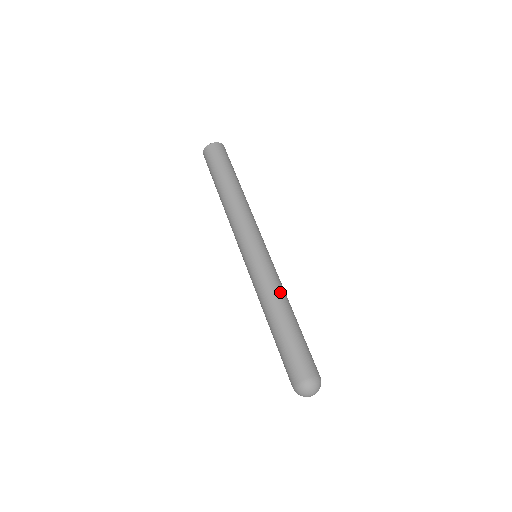
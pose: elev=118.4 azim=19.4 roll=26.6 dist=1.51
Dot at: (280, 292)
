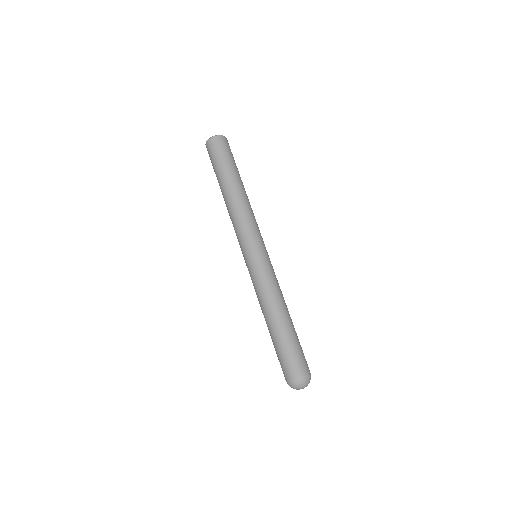
Dot at: occluded
